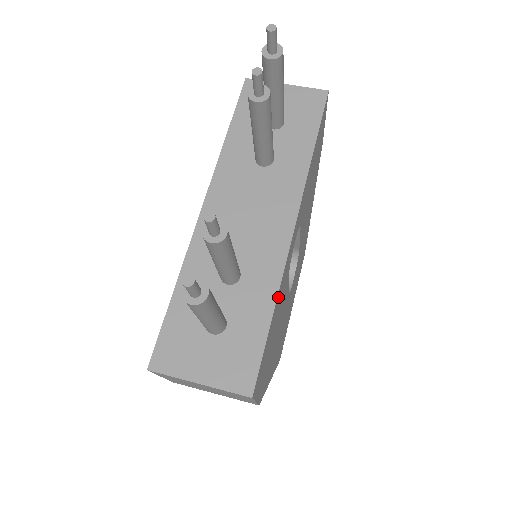
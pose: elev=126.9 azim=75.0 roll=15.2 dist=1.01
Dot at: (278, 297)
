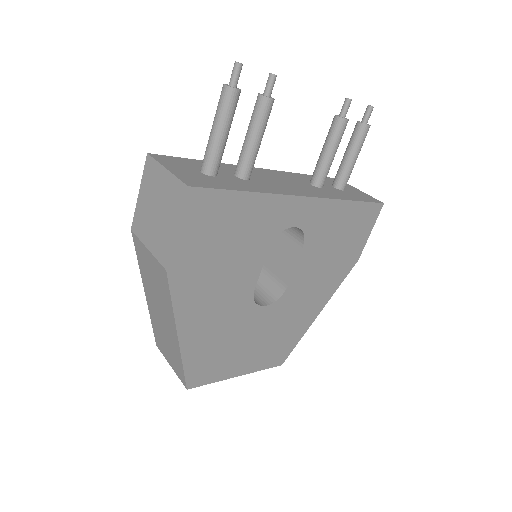
Dot at: (257, 201)
